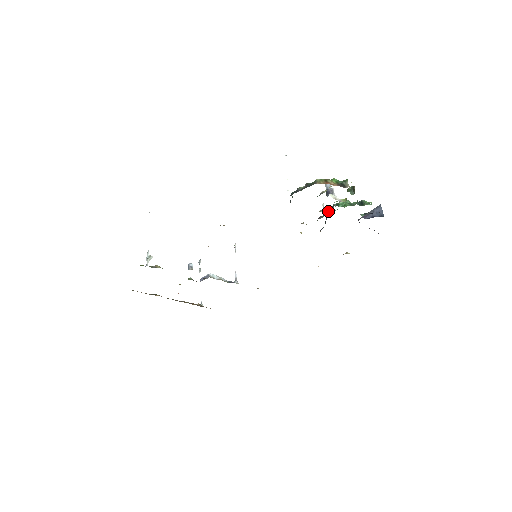
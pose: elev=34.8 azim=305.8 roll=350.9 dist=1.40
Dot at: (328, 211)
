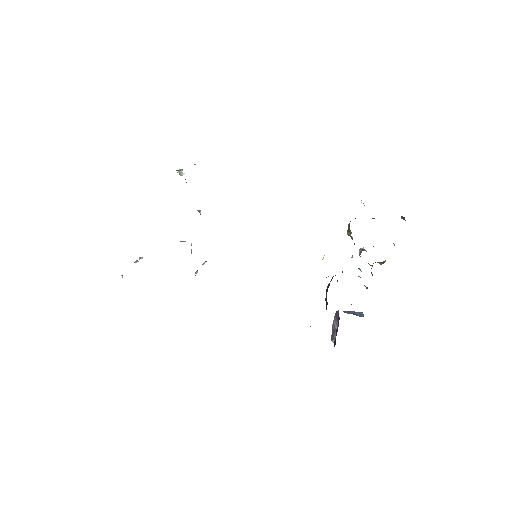
Dot at: occluded
